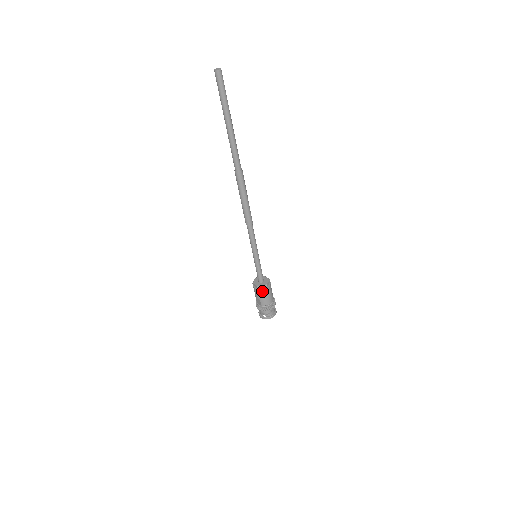
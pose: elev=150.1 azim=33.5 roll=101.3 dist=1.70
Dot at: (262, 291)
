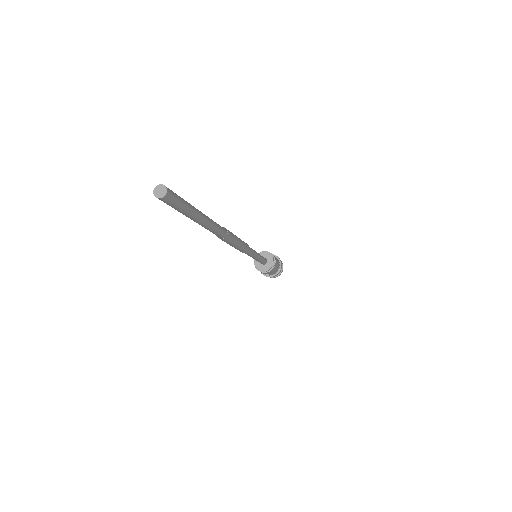
Dot at: (271, 271)
